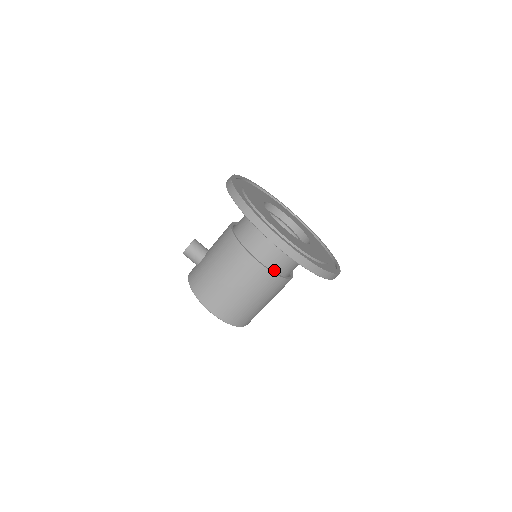
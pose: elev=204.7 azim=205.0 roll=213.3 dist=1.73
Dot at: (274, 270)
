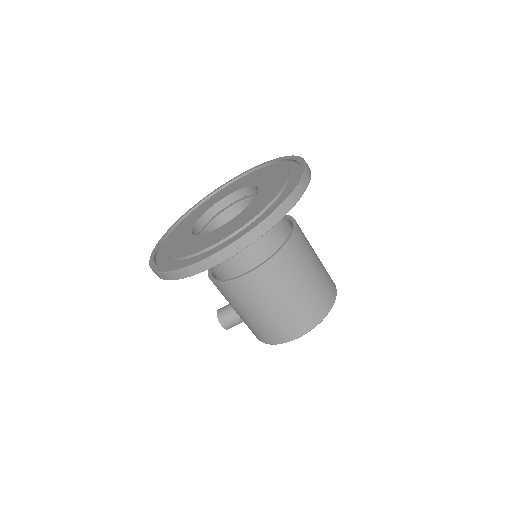
Dot at: (269, 254)
